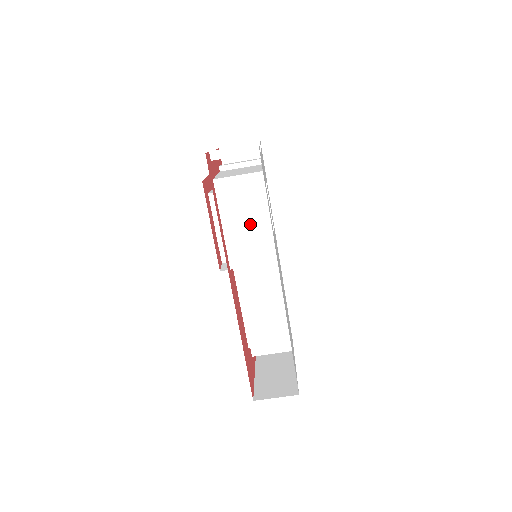
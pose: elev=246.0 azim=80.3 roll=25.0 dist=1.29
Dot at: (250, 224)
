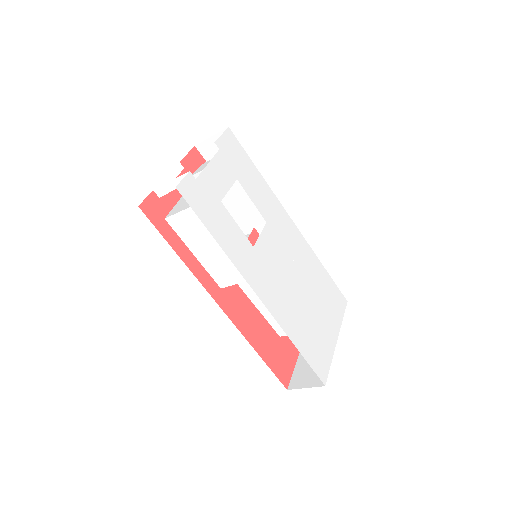
Dot at: (216, 250)
